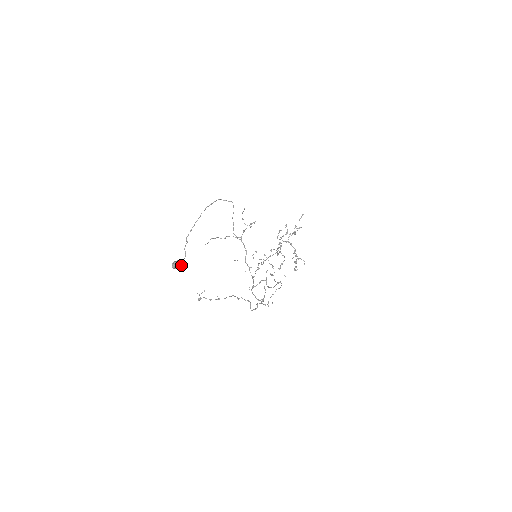
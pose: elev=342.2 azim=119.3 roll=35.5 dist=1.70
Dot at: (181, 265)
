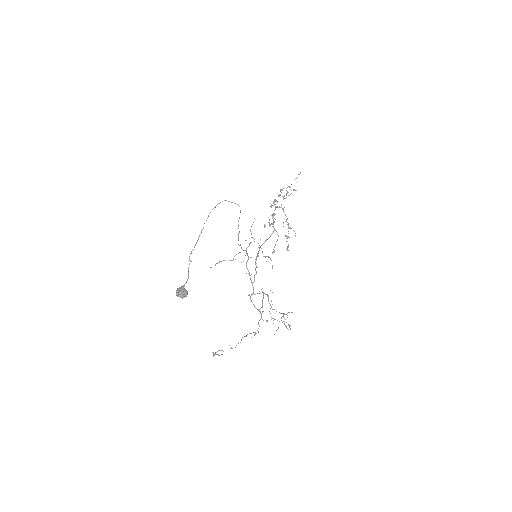
Dot at: (186, 295)
